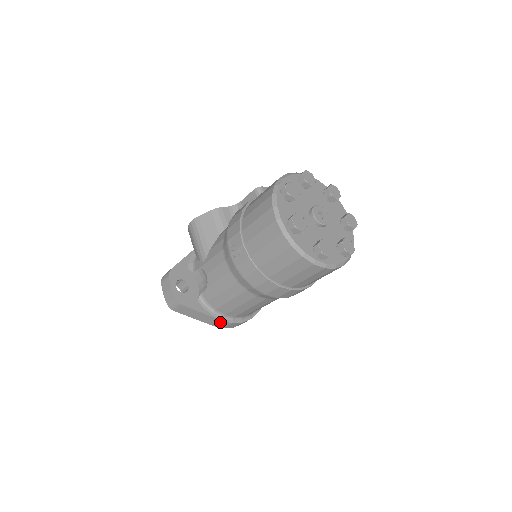
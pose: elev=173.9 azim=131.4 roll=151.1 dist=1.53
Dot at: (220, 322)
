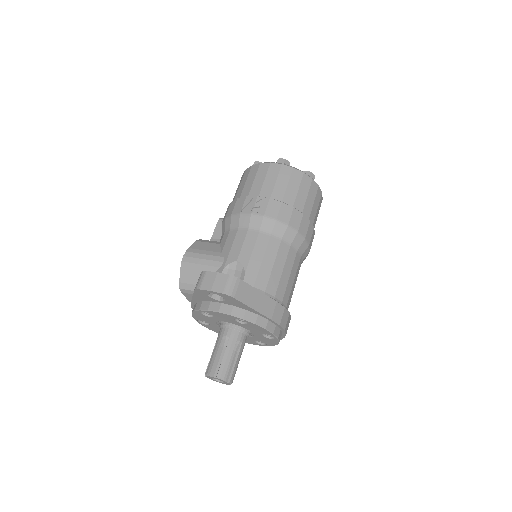
Dot at: (276, 307)
